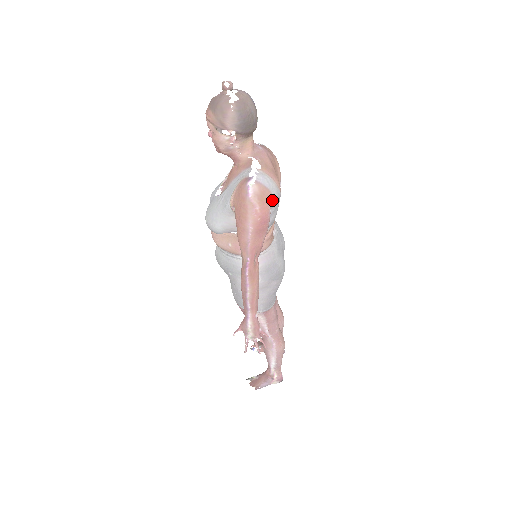
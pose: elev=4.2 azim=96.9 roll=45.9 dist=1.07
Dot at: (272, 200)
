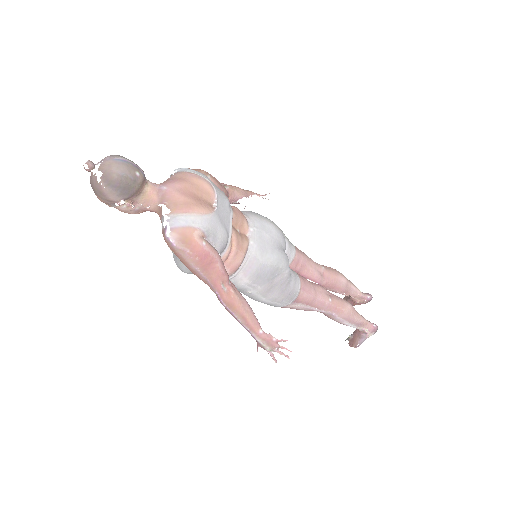
Dot at: (200, 232)
